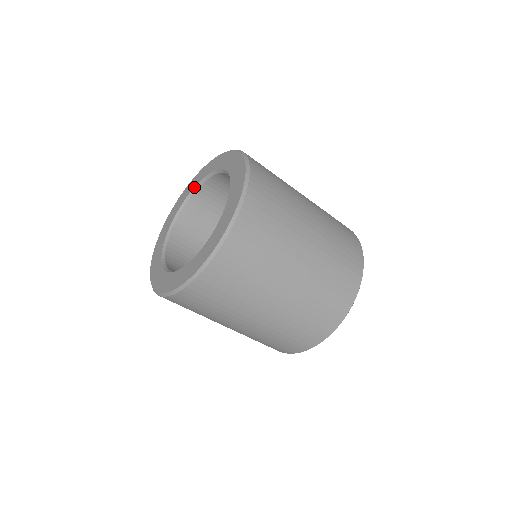
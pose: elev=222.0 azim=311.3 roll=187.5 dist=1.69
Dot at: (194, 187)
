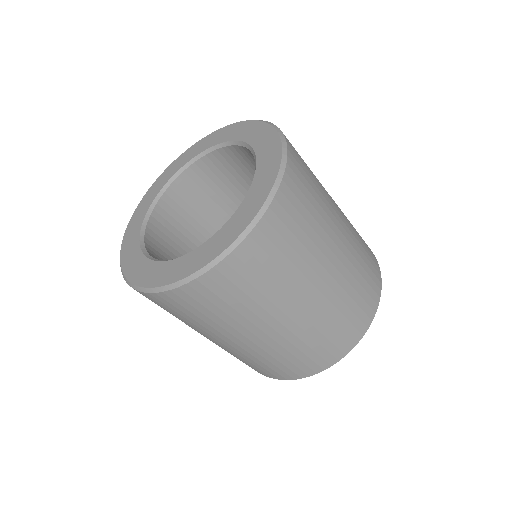
Dot at: (214, 145)
